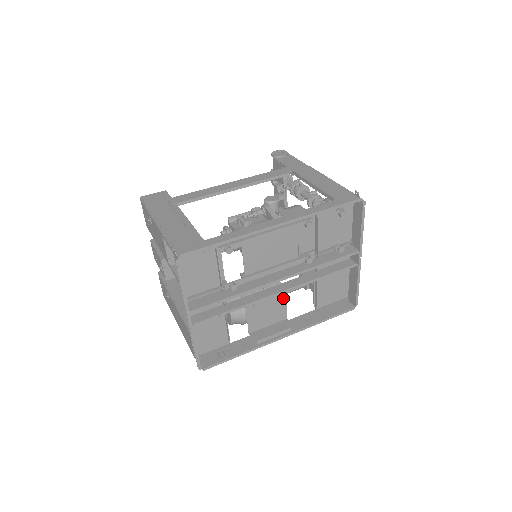
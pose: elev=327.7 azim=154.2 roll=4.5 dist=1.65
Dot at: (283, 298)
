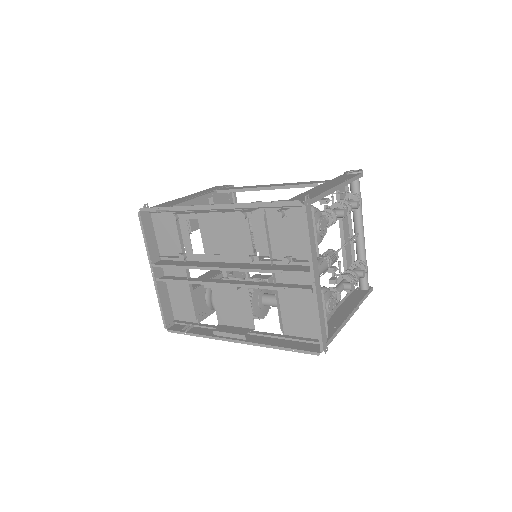
Dot at: (248, 301)
